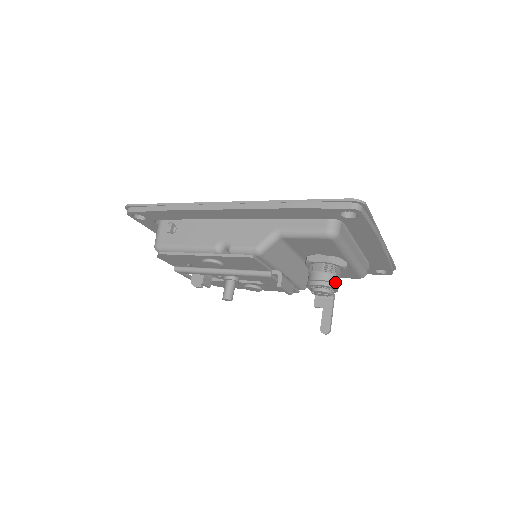
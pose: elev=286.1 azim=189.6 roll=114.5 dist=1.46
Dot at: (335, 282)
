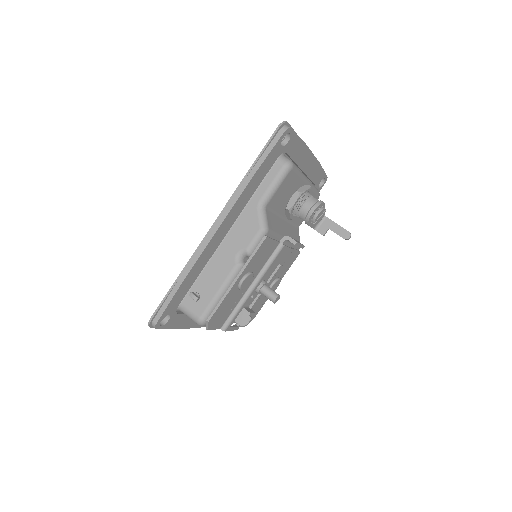
Dot at: (318, 200)
